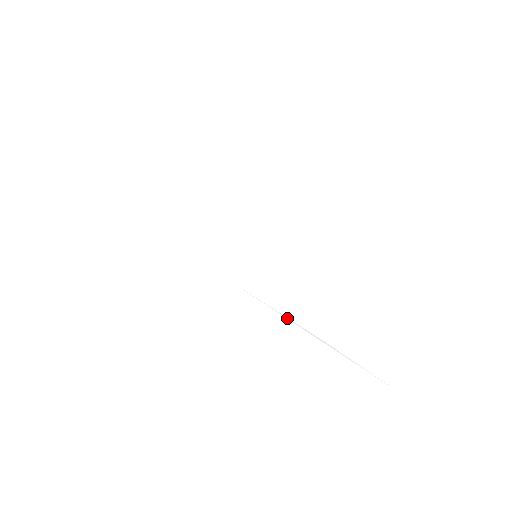
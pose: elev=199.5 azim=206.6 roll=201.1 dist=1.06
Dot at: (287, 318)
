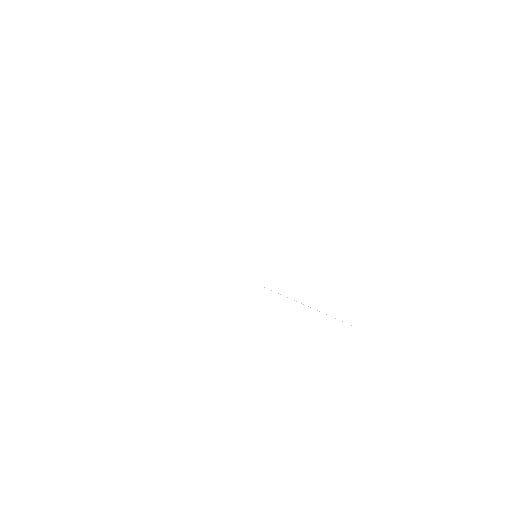
Dot at: (280, 294)
